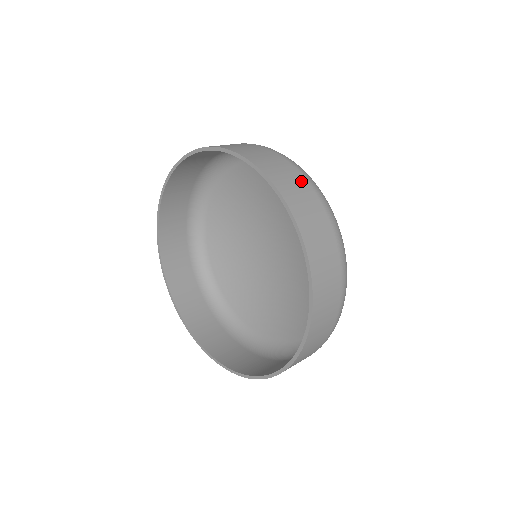
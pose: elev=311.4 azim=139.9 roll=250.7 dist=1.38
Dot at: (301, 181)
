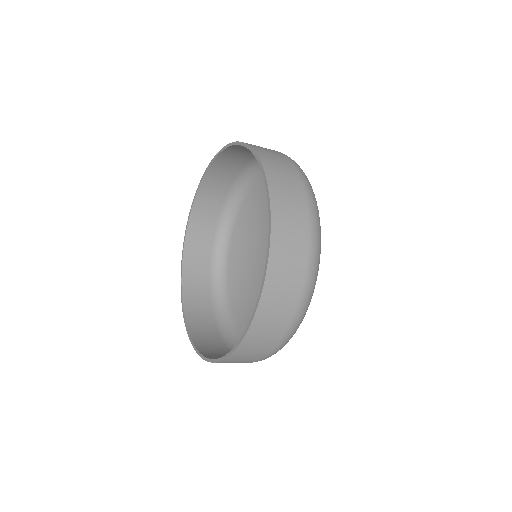
Dot at: (302, 238)
